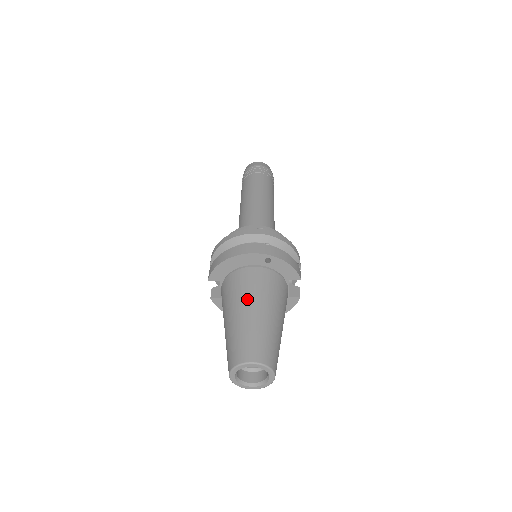
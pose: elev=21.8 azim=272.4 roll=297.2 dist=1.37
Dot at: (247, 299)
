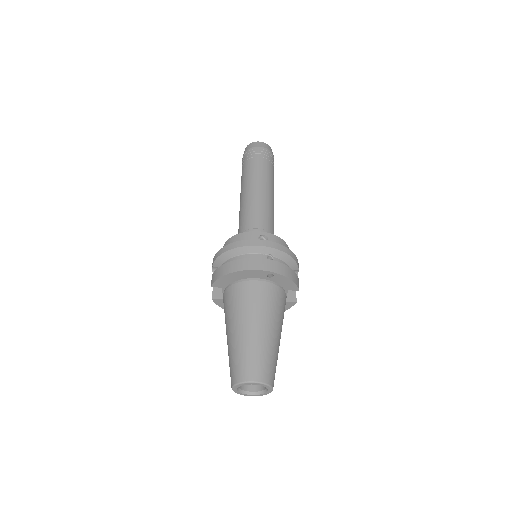
Dot at: (250, 316)
